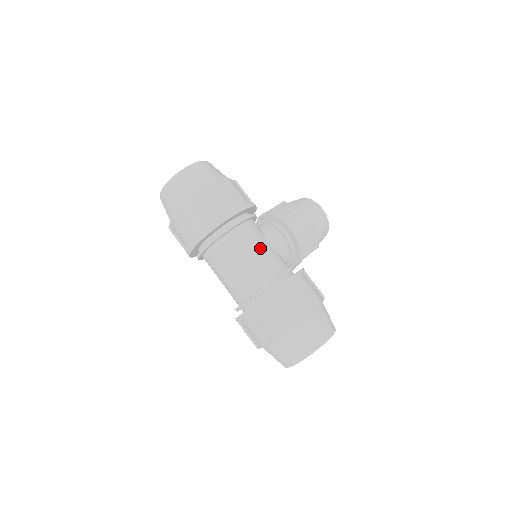
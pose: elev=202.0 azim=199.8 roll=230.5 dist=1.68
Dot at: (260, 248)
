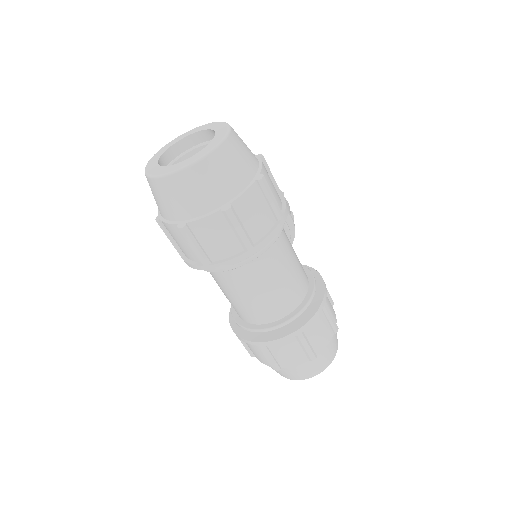
Dot at: occluded
